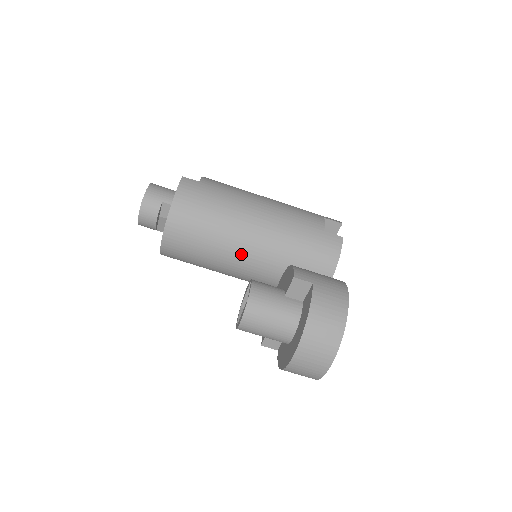
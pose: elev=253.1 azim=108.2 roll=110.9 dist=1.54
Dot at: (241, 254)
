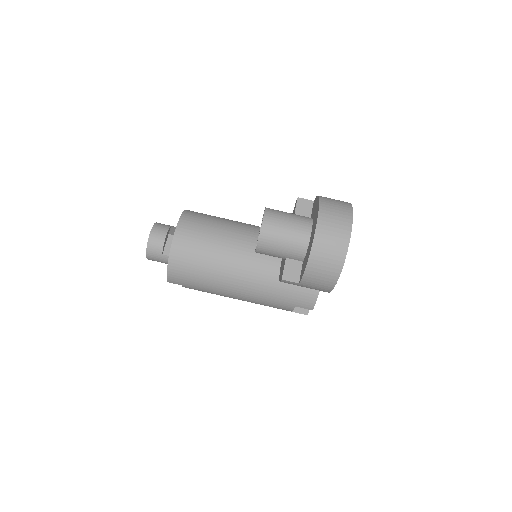
Dot at: (245, 240)
